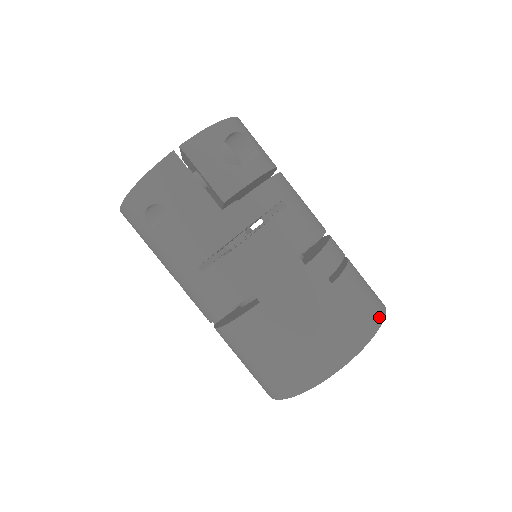
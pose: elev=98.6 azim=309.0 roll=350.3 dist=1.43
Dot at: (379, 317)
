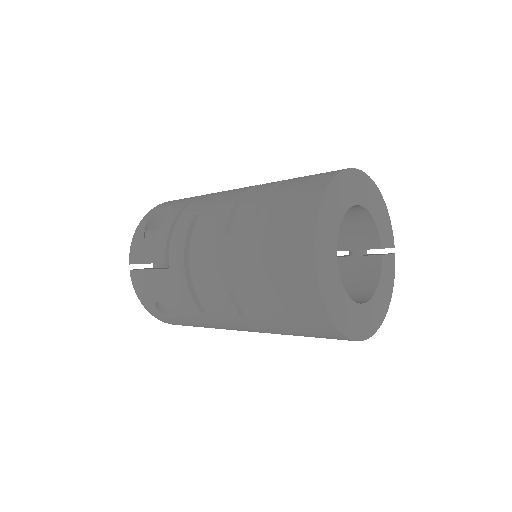
Dot at: (320, 191)
